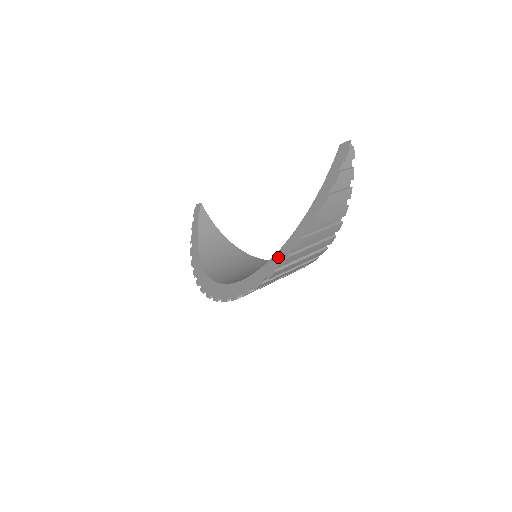
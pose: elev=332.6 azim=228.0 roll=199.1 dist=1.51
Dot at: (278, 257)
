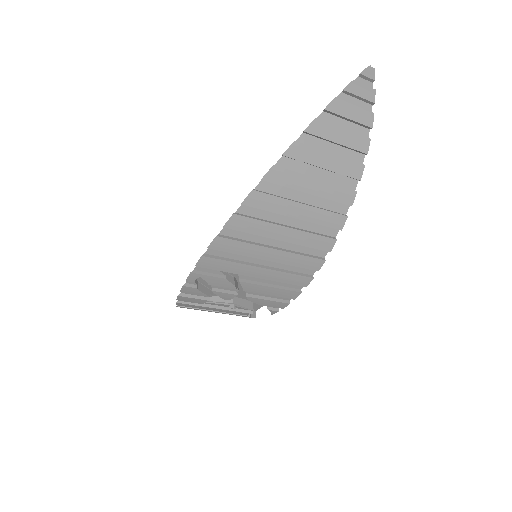
Dot at: occluded
